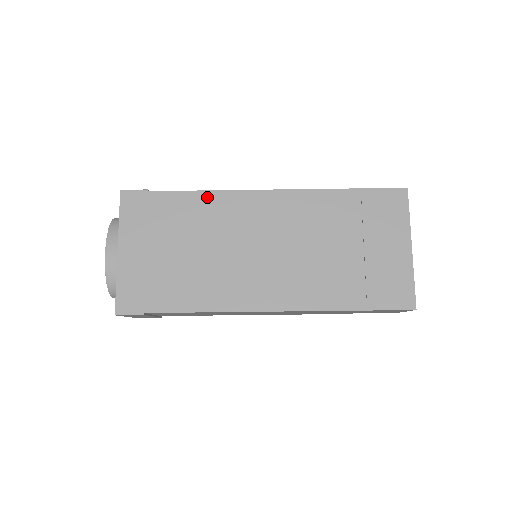
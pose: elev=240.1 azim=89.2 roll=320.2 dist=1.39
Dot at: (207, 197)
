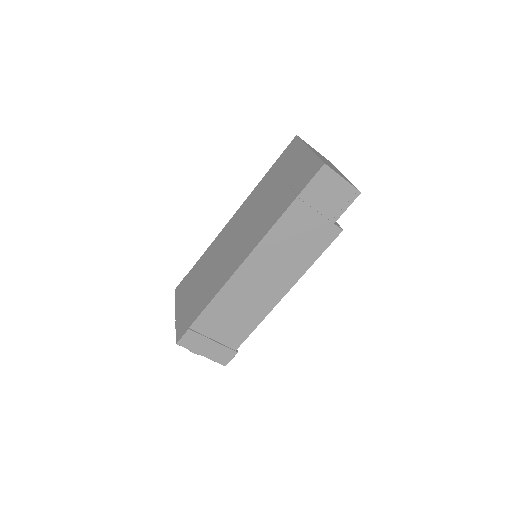
Dot at: (209, 250)
